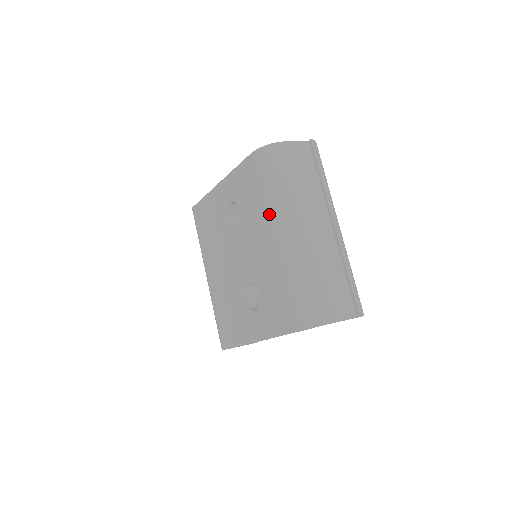
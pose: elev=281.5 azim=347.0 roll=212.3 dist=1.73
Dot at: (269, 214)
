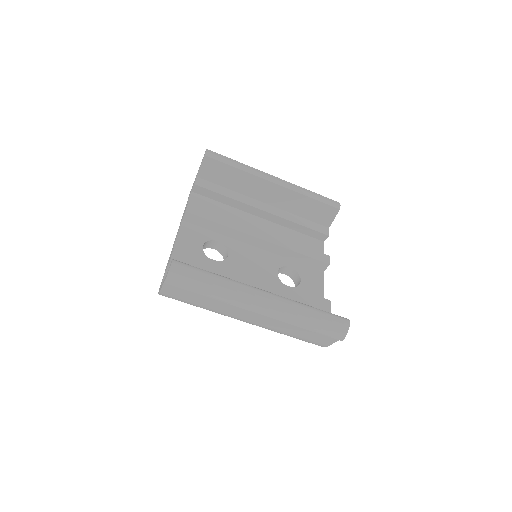
Dot at: occluded
